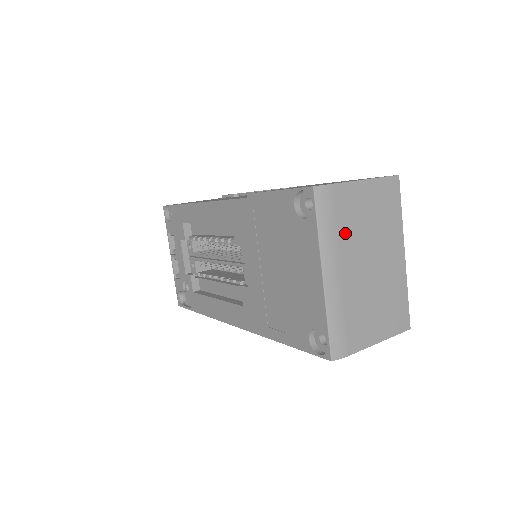
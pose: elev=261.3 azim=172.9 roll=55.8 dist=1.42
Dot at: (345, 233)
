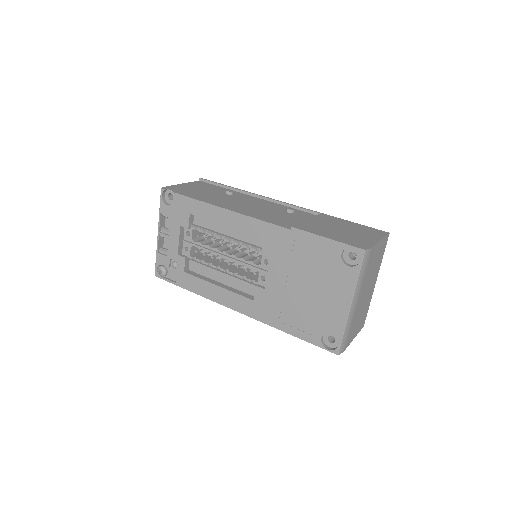
Dot at: (366, 276)
